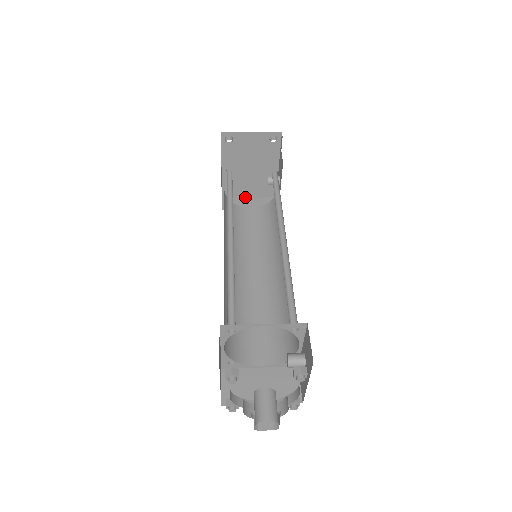
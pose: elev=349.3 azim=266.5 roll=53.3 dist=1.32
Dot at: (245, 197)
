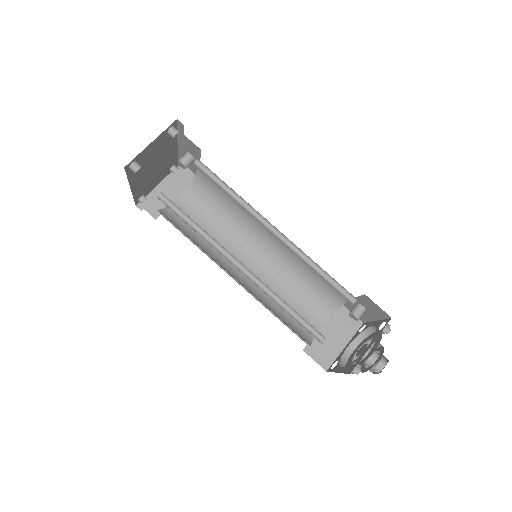
Dot at: (153, 184)
